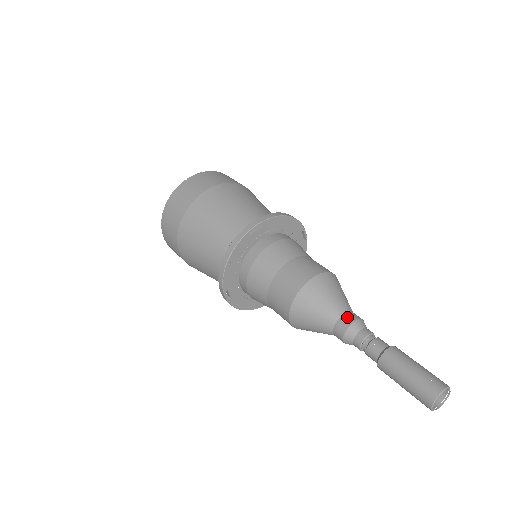
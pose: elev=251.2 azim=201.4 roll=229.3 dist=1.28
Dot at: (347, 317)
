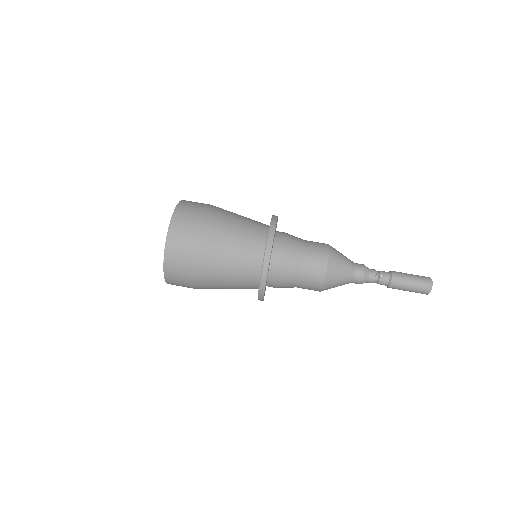
Dot at: (358, 264)
